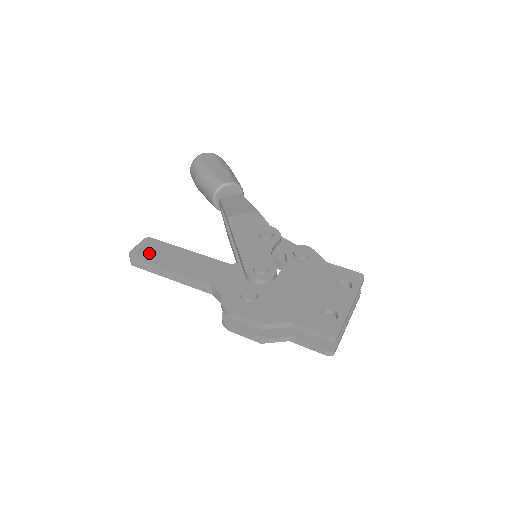
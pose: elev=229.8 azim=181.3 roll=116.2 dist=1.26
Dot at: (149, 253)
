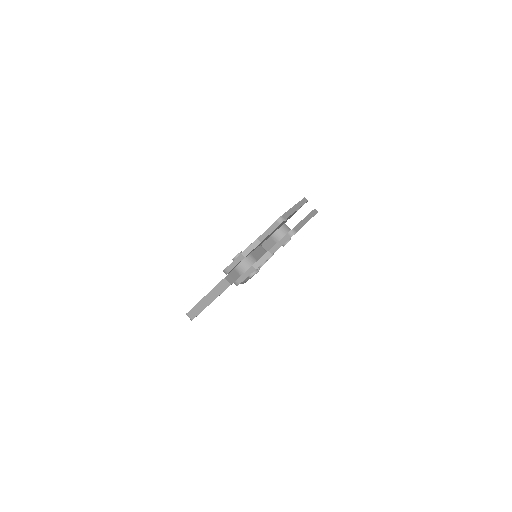
Dot at: occluded
